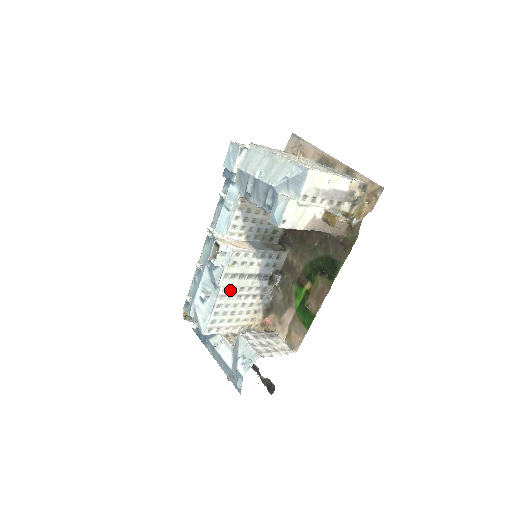
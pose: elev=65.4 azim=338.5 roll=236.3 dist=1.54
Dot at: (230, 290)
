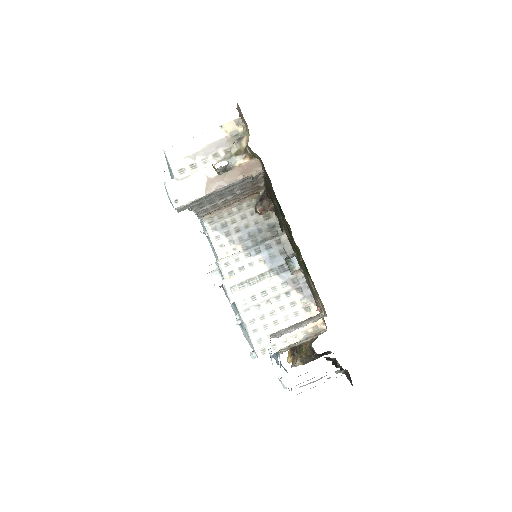
Dot at: (250, 301)
